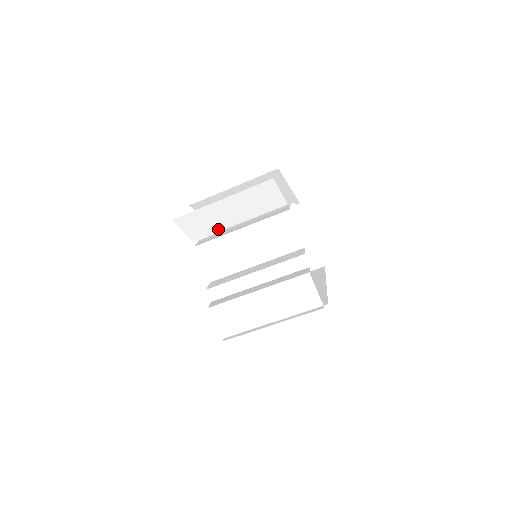
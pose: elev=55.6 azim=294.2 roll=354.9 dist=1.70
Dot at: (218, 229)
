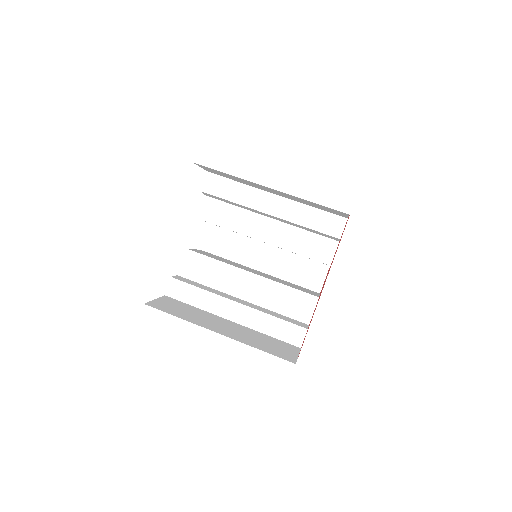
Dot at: occluded
